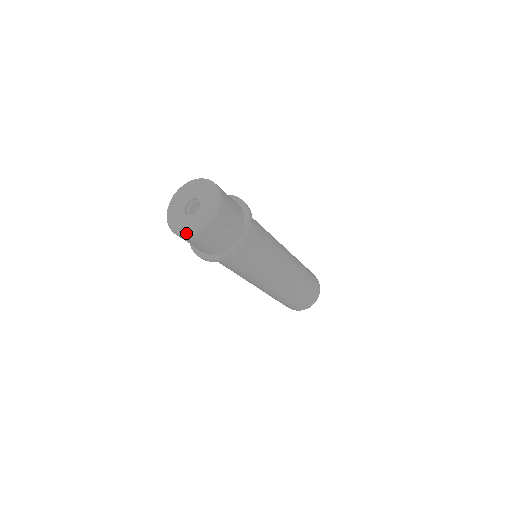
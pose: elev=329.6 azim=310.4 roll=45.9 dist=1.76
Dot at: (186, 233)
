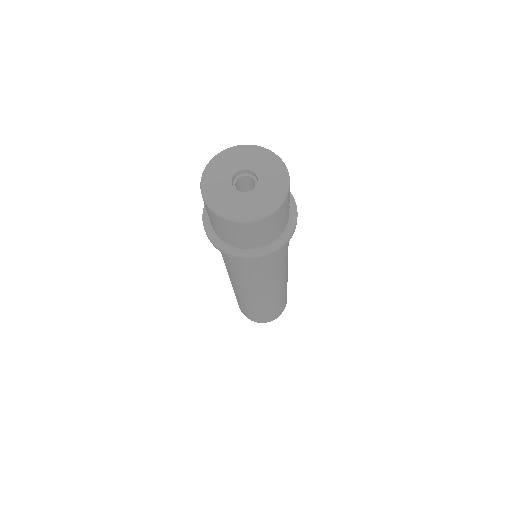
Dot at: (258, 214)
